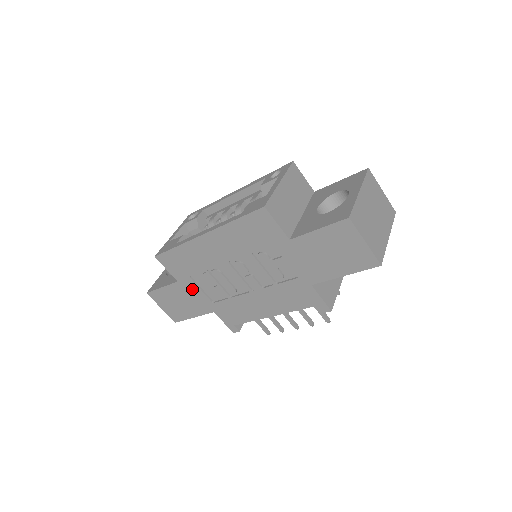
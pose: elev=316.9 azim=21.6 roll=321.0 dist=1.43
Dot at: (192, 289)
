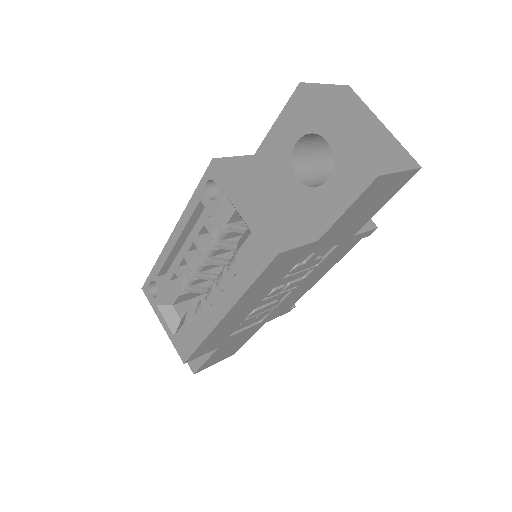
Dot at: (236, 337)
